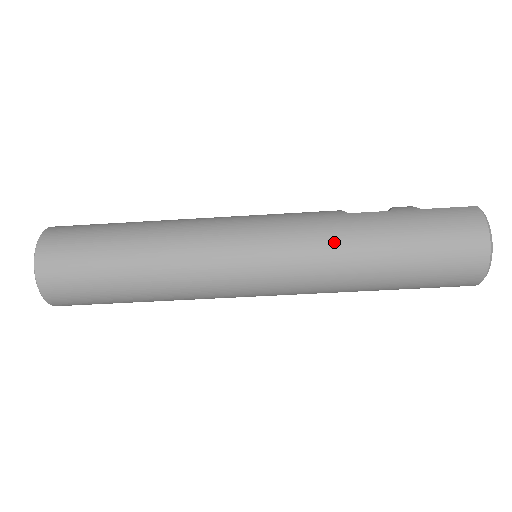
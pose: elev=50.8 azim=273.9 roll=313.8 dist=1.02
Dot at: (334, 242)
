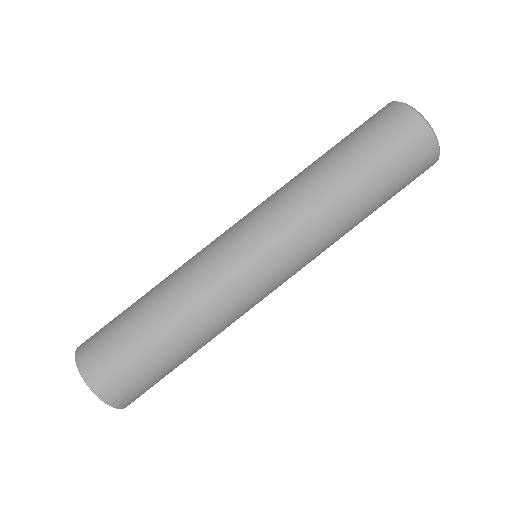
Dot at: occluded
